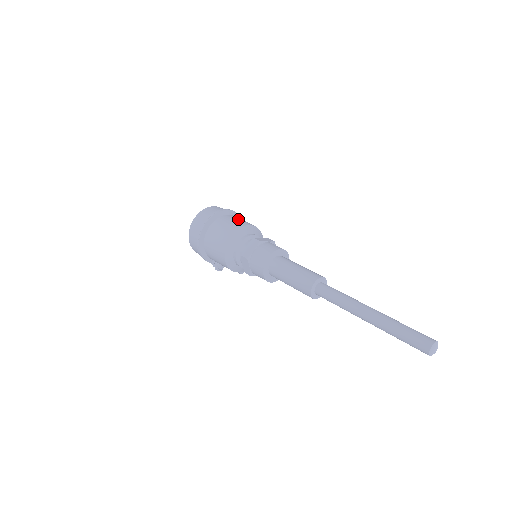
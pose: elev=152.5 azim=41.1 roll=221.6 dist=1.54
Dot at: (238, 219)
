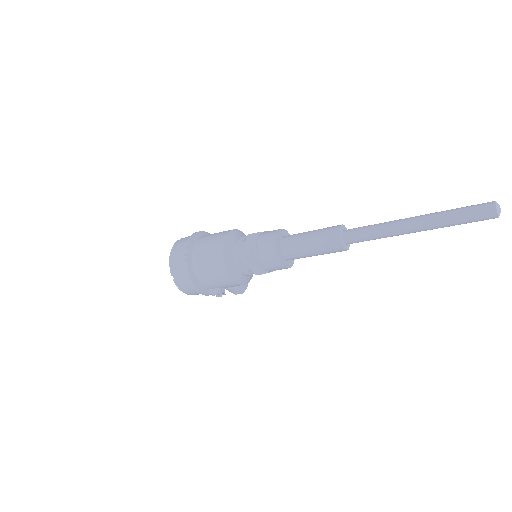
Dot at: occluded
